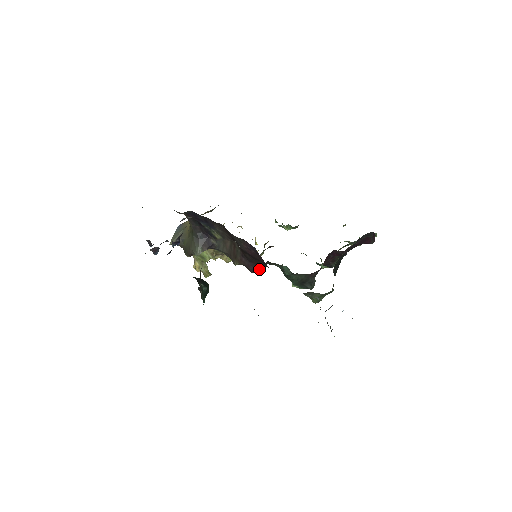
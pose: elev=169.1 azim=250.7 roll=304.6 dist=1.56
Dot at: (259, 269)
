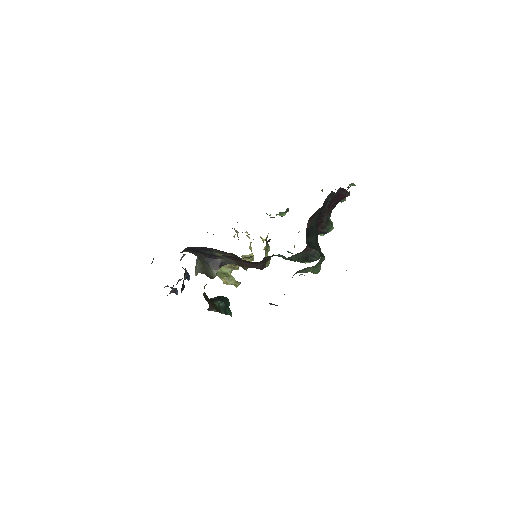
Dot at: (268, 264)
